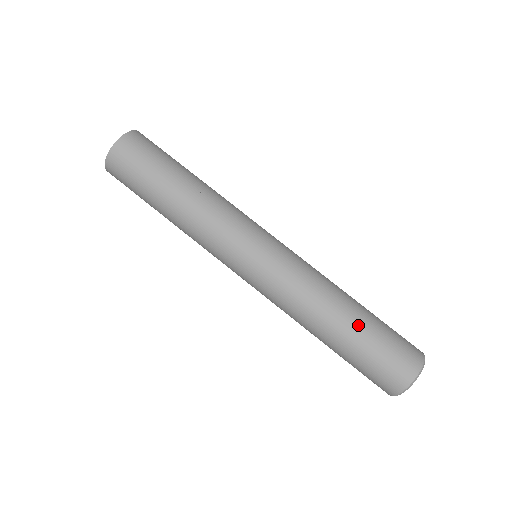
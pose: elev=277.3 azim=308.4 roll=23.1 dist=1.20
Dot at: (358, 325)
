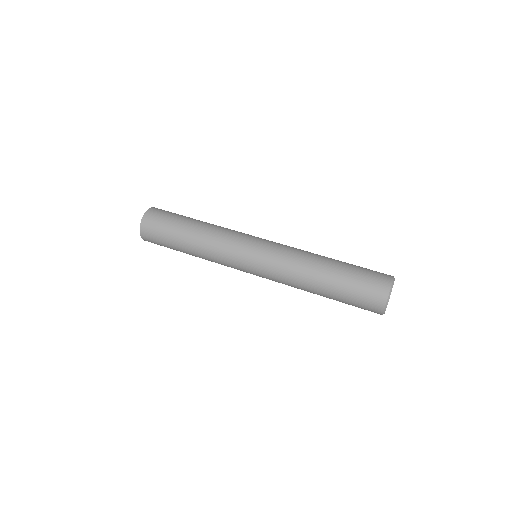
Dot at: (335, 277)
